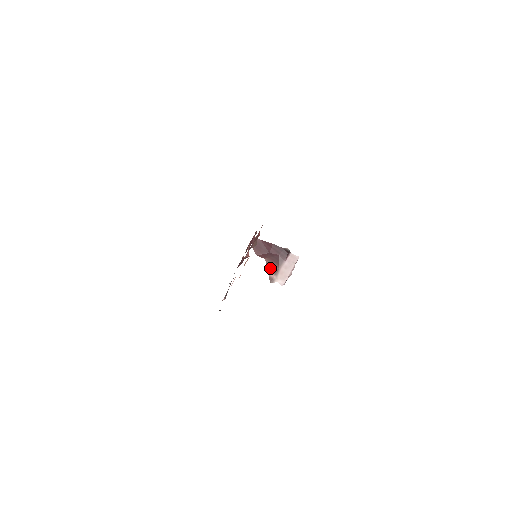
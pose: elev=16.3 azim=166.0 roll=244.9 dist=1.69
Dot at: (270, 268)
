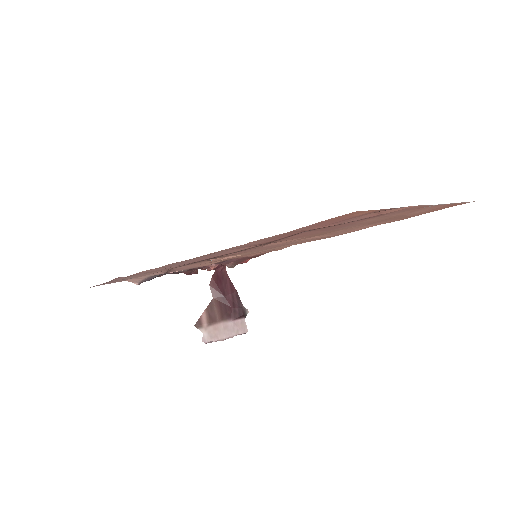
Dot at: (209, 311)
